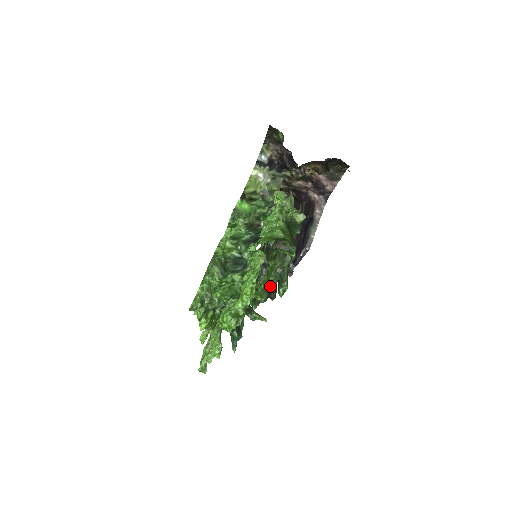
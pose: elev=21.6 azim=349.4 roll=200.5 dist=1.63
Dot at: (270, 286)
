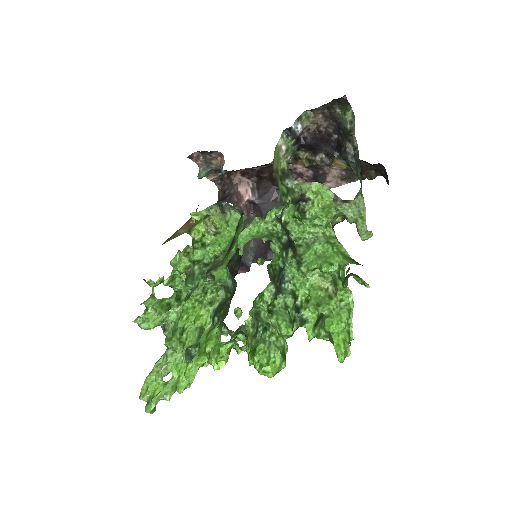
Dot at: occluded
